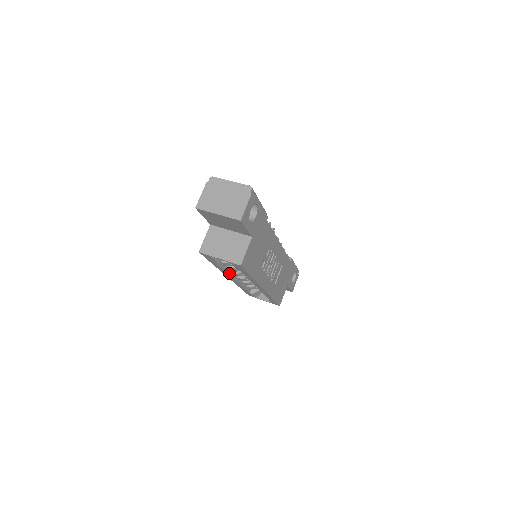
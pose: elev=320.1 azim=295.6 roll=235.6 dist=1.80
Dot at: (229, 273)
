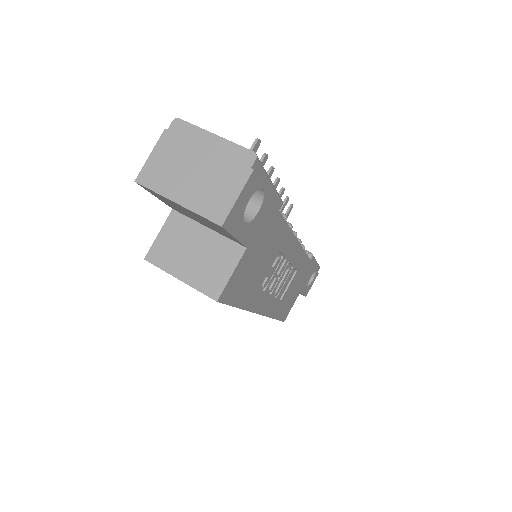
Dot at: occluded
